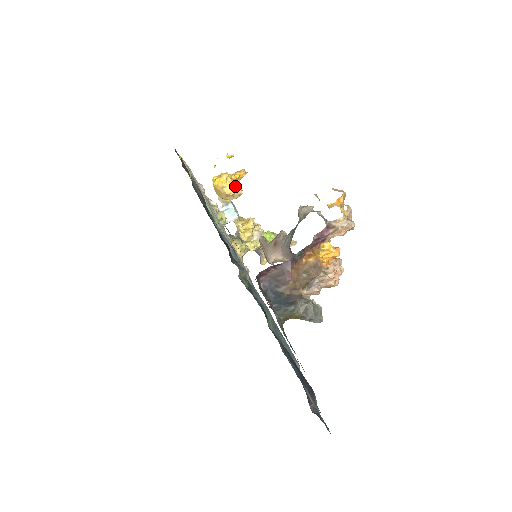
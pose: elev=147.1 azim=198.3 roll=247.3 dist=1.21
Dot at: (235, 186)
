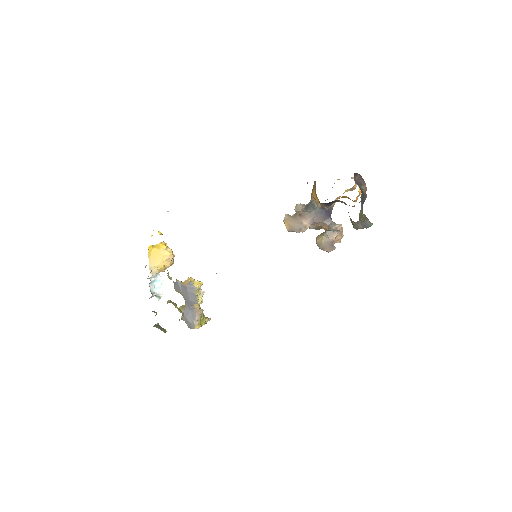
Dot at: occluded
